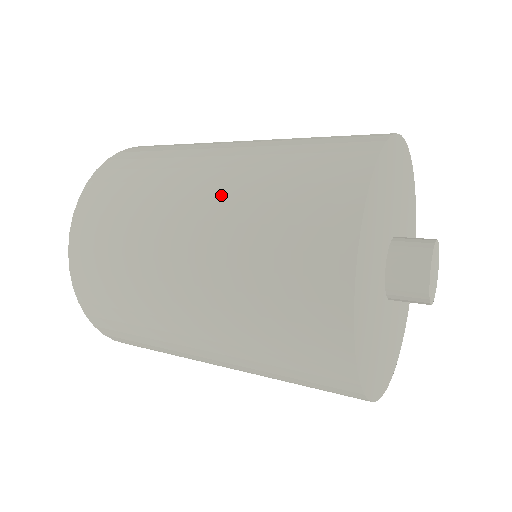
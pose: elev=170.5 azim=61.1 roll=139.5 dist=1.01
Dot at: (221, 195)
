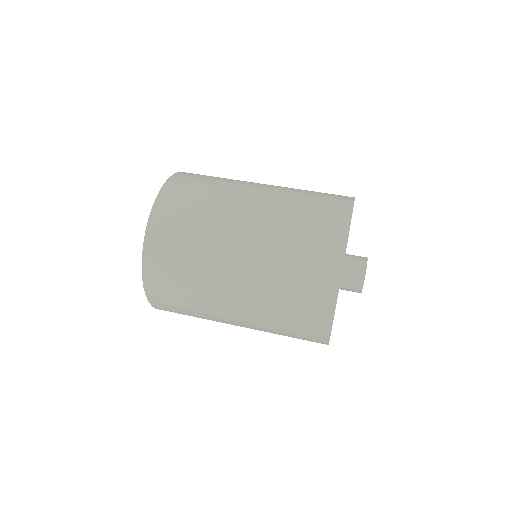
Dot at: (250, 306)
